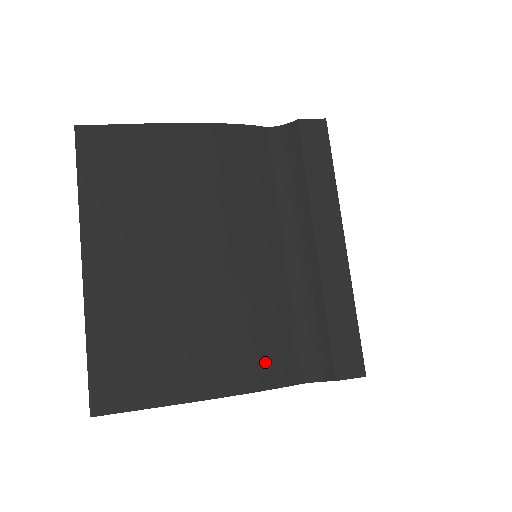
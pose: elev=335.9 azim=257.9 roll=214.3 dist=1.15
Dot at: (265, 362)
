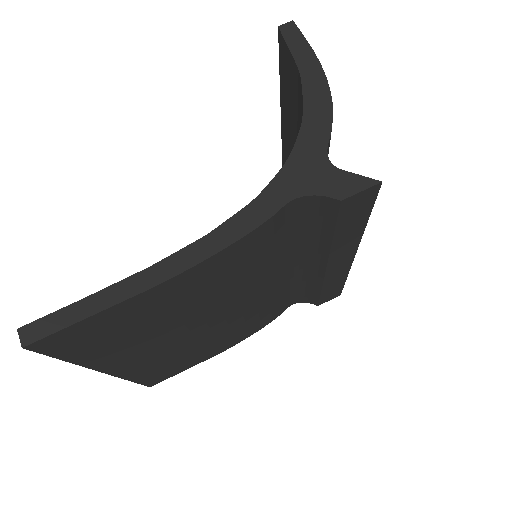
Dot at: (267, 319)
